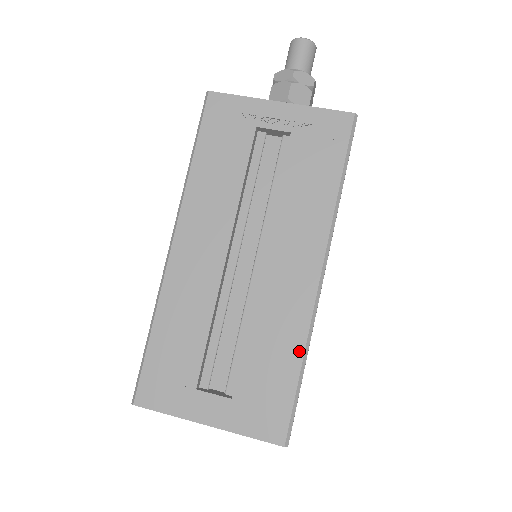
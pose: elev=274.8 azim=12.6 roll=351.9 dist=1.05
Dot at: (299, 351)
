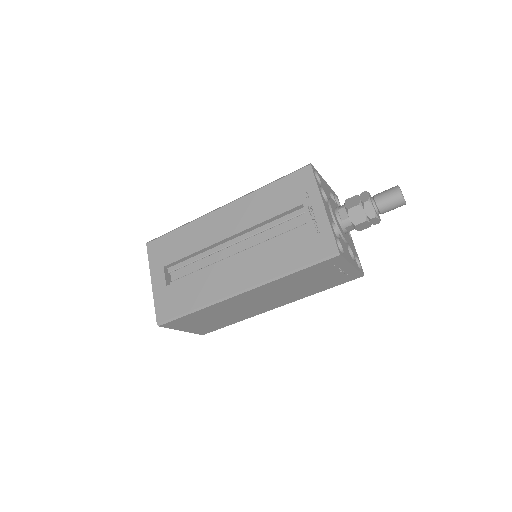
Dot at: (200, 304)
